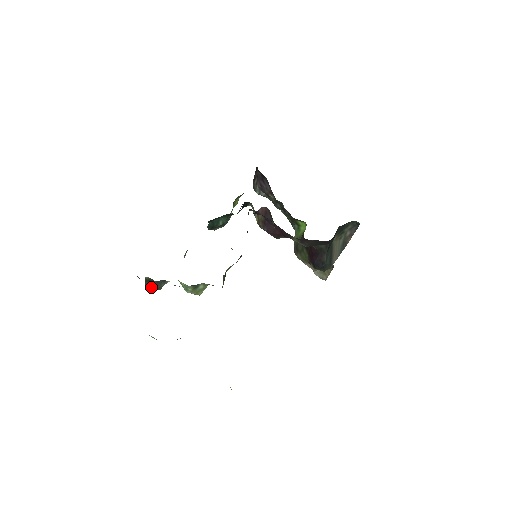
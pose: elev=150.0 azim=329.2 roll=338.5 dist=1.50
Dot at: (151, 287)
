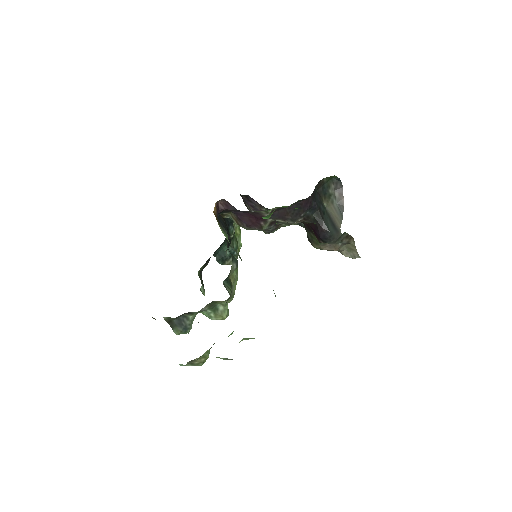
Dot at: (177, 328)
